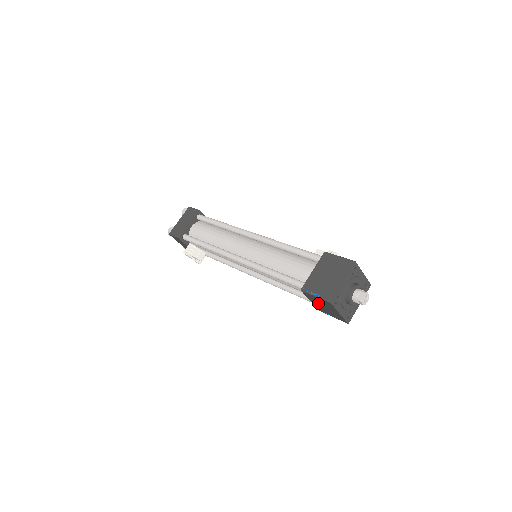
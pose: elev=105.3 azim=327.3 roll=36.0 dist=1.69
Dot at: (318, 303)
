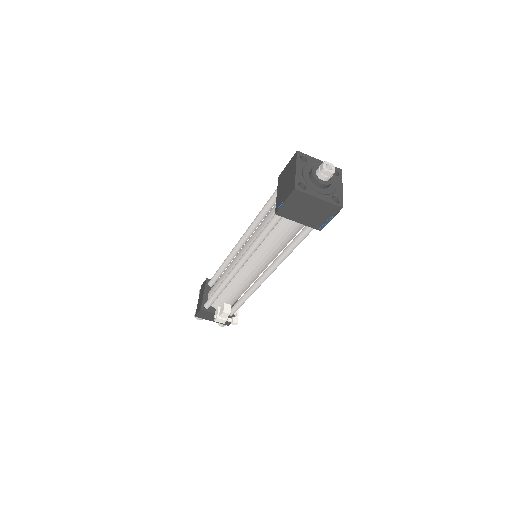
Dot at: (300, 213)
